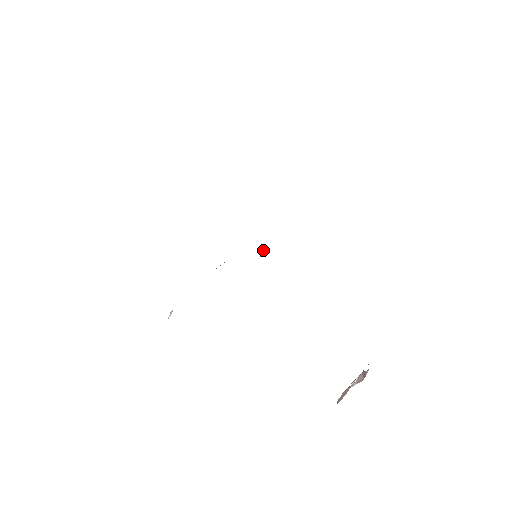
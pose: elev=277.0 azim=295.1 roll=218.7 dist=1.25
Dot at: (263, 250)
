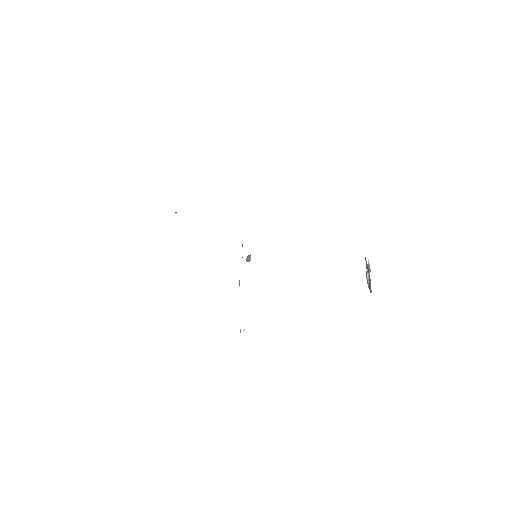
Dot at: (248, 256)
